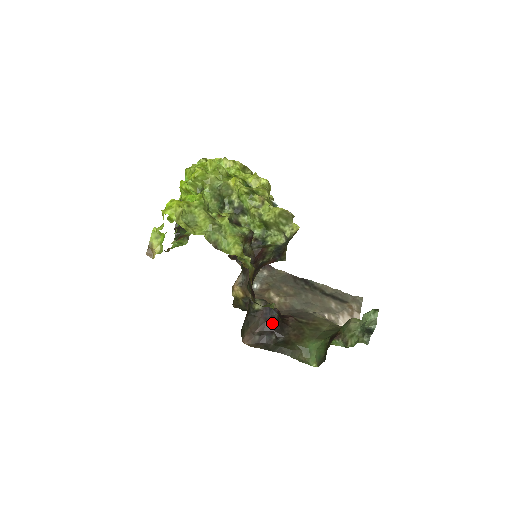
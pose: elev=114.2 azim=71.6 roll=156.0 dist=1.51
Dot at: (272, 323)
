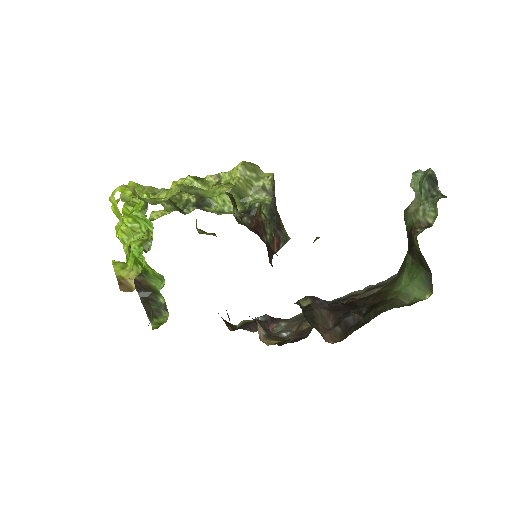
Dot at: (337, 307)
